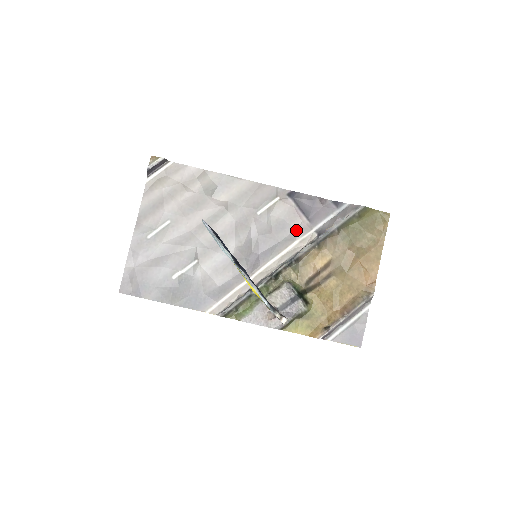
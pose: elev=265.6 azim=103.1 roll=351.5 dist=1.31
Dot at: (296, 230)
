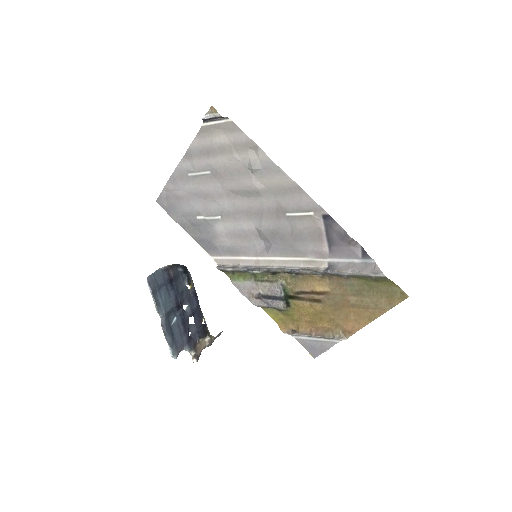
Dot at: (313, 249)
